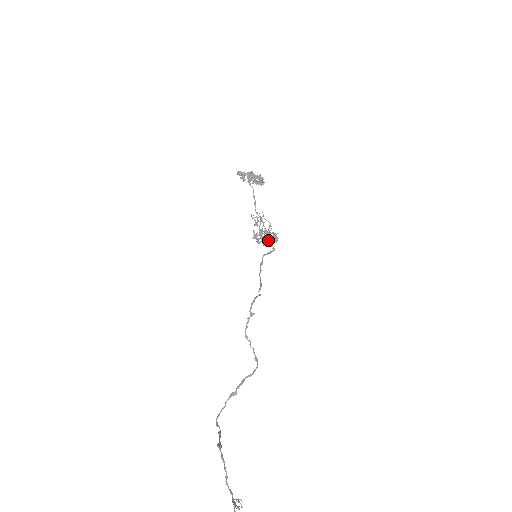
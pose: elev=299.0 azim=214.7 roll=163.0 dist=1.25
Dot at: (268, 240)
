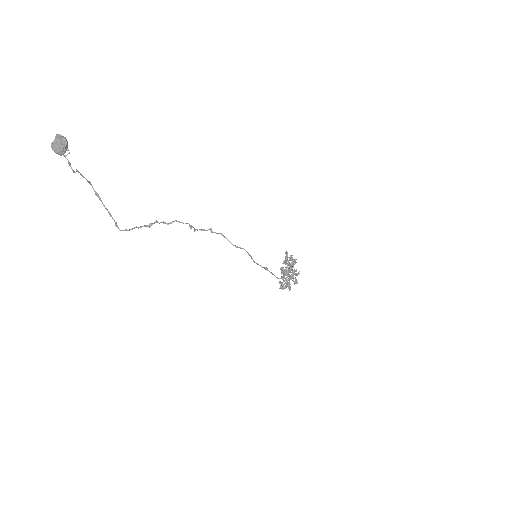
Dot at: (285, 271)
